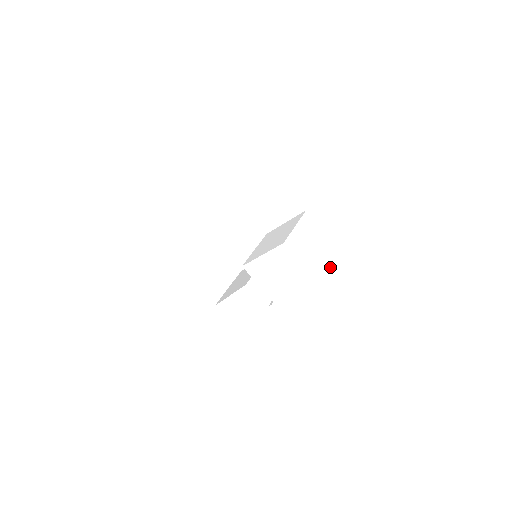
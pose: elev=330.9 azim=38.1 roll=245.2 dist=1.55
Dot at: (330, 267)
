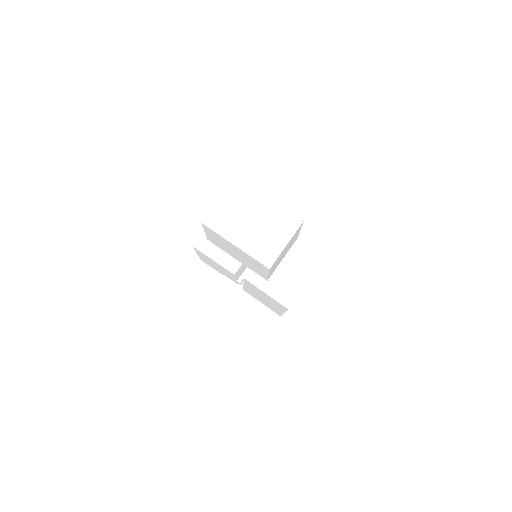
Dot at: occluded
